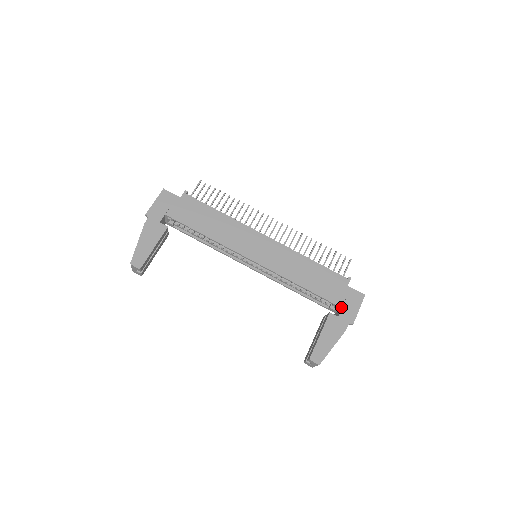
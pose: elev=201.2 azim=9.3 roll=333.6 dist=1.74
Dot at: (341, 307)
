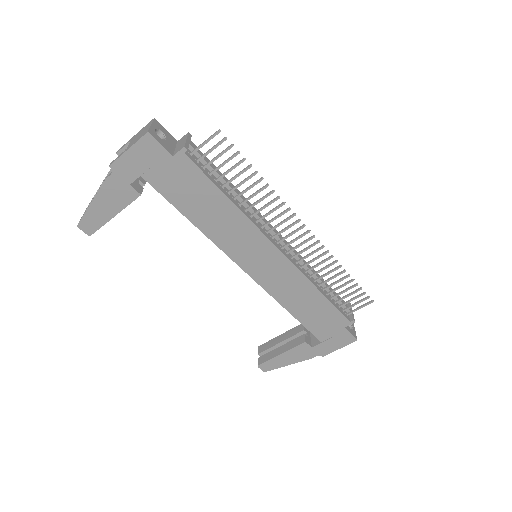
Dot at: (321, 342)
